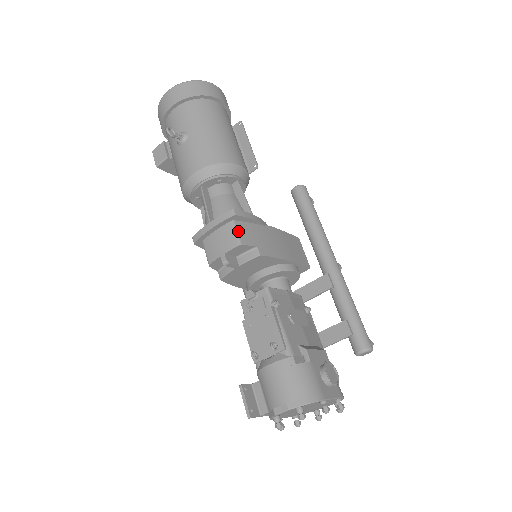
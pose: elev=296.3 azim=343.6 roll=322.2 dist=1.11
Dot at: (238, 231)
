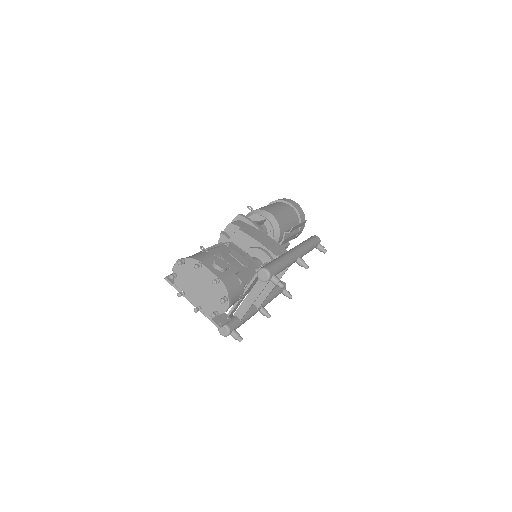
Dot at: (236, 221)
